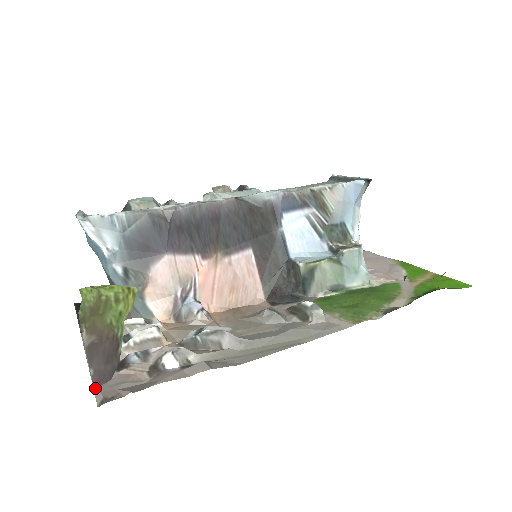
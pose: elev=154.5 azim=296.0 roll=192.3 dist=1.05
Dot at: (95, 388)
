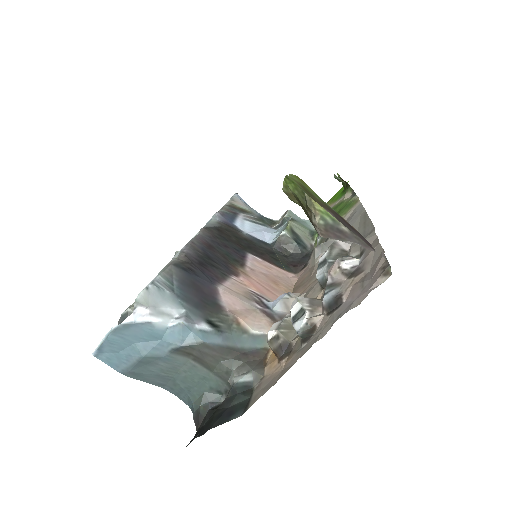
Dot at: (375, 251)
